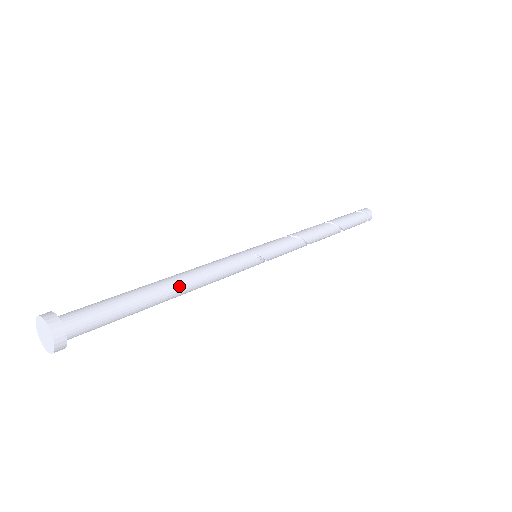
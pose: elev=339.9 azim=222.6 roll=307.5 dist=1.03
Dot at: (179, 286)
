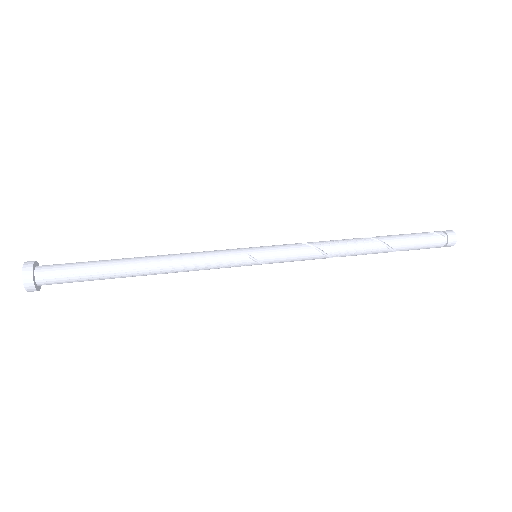
Dot at: (150, 267)
